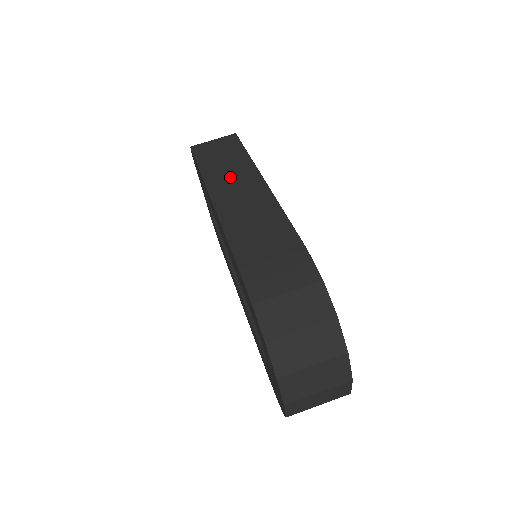
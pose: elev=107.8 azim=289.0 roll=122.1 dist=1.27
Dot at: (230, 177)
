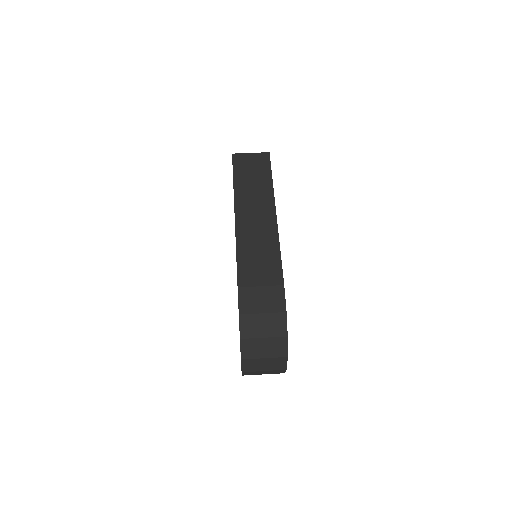
Dot at: (253, 200)
